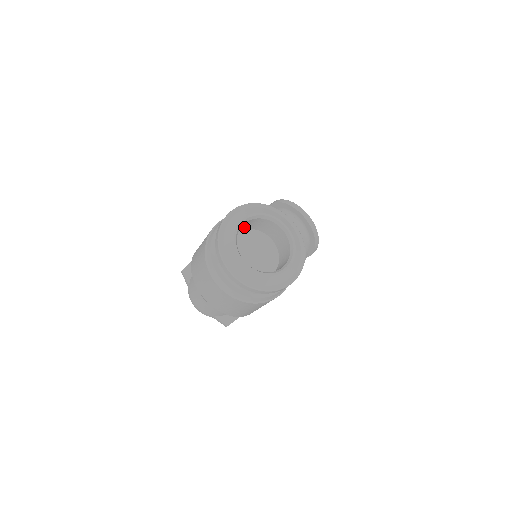
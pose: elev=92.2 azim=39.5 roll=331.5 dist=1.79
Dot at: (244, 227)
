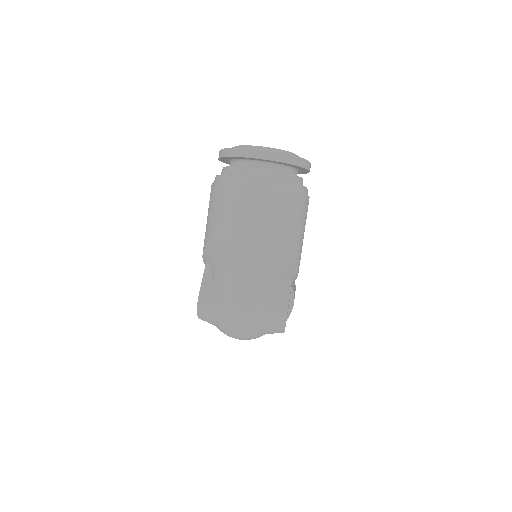
Dot at: occluded
